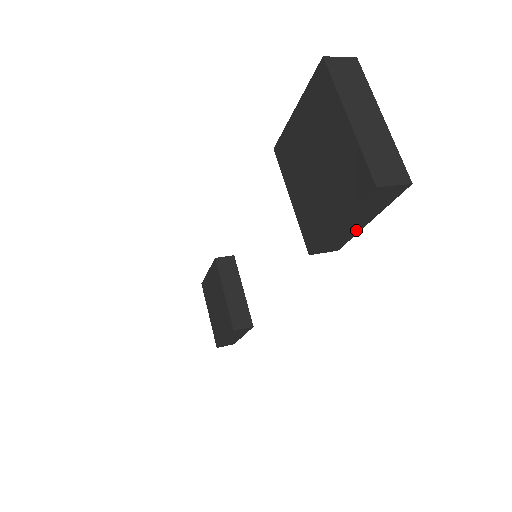
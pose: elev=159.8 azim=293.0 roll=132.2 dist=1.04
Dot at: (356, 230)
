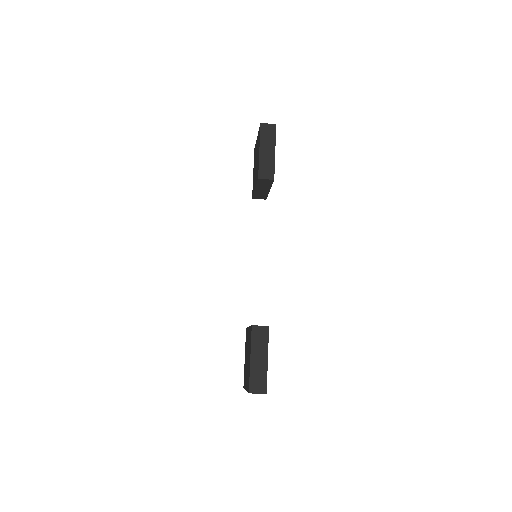
Dot at: (272, 159)
